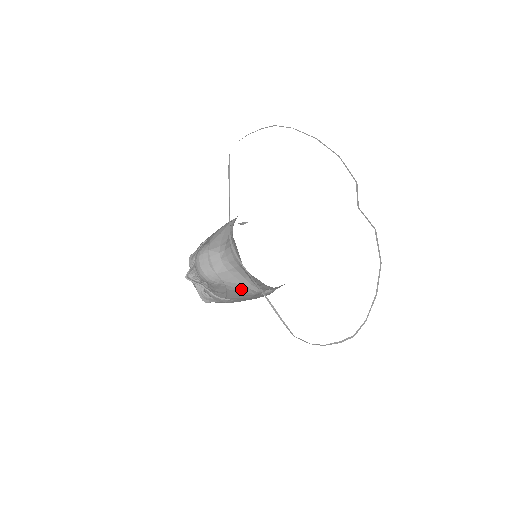
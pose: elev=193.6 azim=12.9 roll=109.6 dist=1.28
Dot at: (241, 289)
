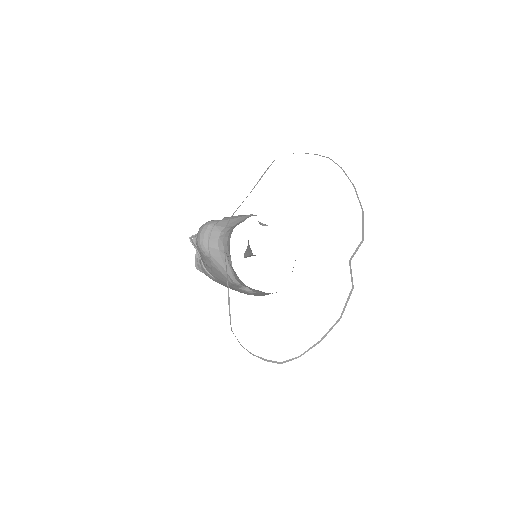
Dot at: (222, 272)
